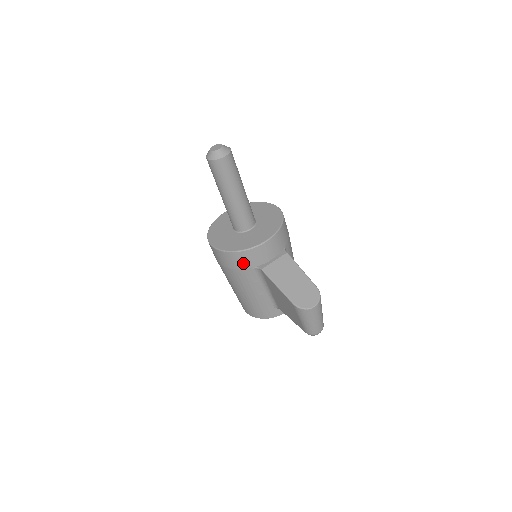
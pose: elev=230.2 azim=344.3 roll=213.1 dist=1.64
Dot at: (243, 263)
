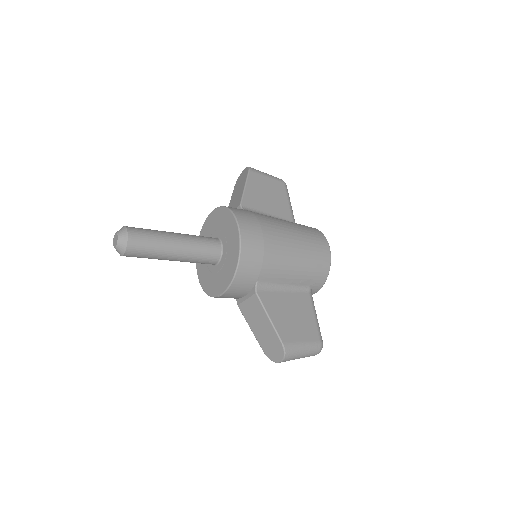
Dot at: occluded
